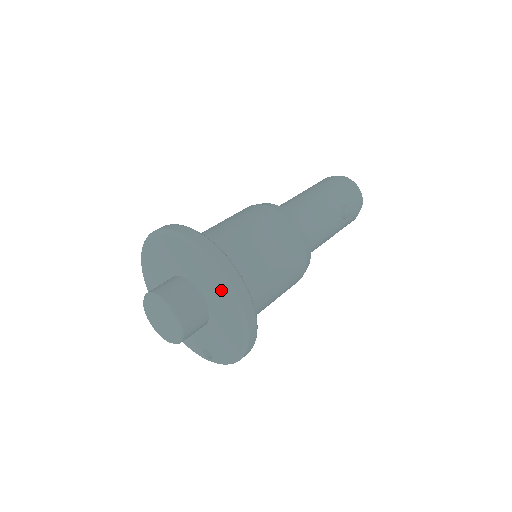
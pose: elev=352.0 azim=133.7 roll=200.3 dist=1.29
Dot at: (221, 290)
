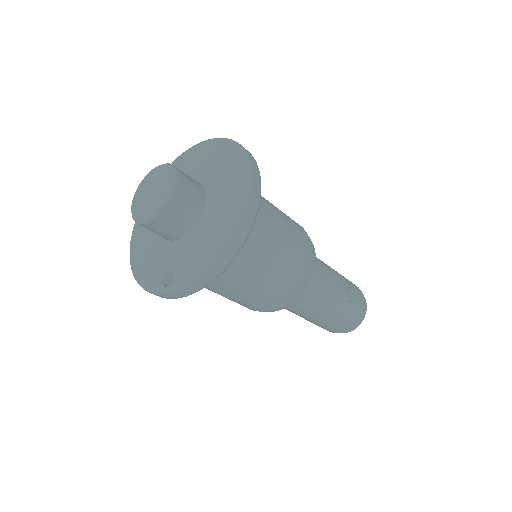
Dot at: (234, 171)
